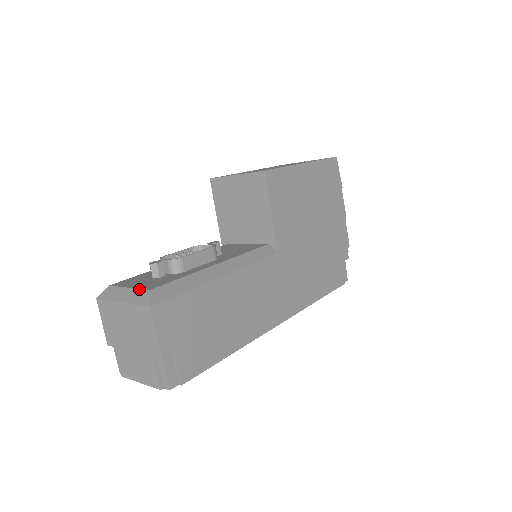
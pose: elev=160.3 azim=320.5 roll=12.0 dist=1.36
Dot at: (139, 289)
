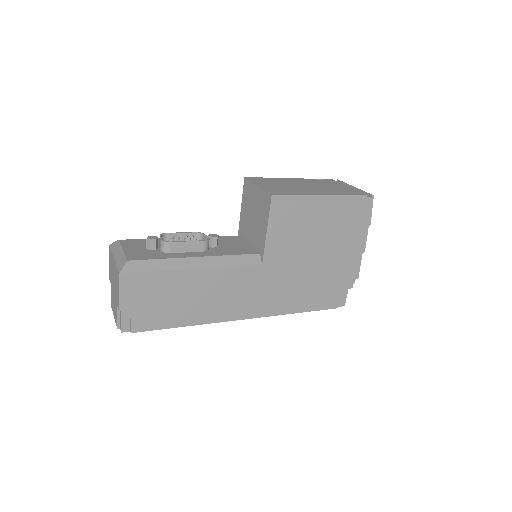
Dot at: (125, 255)
